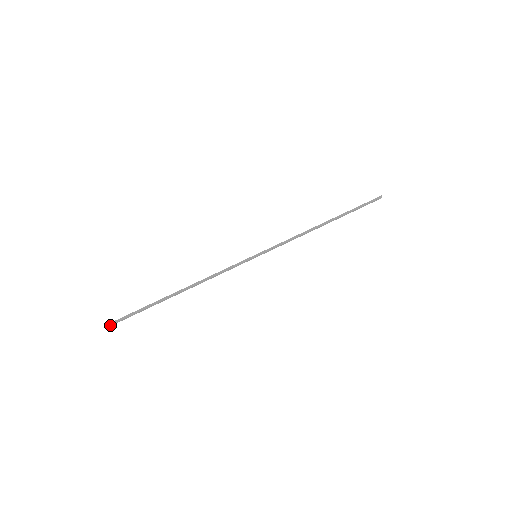
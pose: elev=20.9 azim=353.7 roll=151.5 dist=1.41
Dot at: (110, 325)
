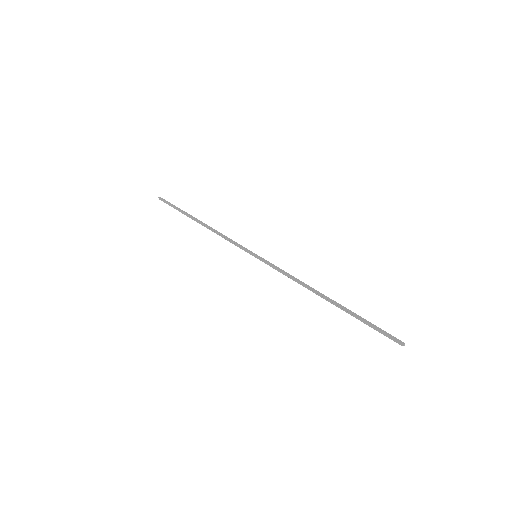
Dot at: (161, 200)
